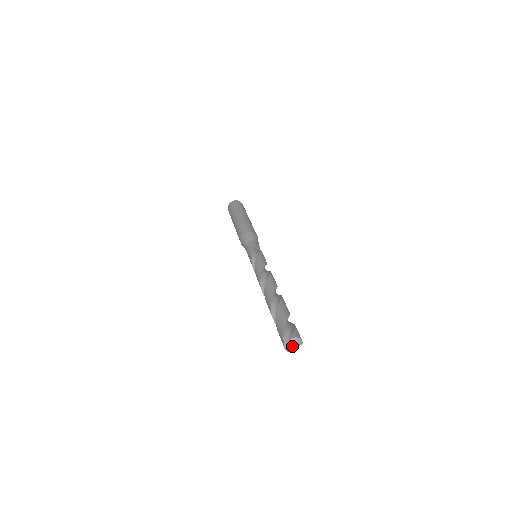
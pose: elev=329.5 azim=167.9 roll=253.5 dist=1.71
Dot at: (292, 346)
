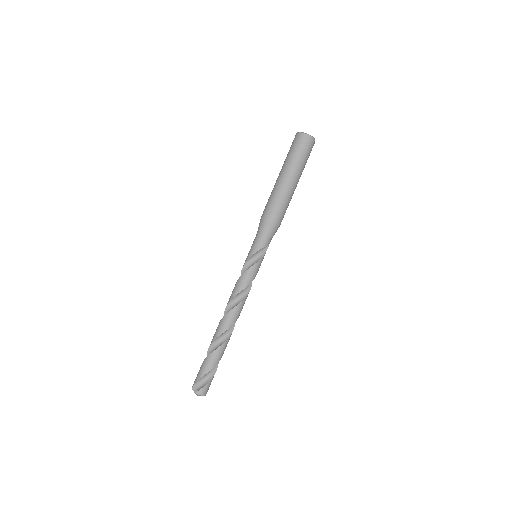
Dot at: occluded
